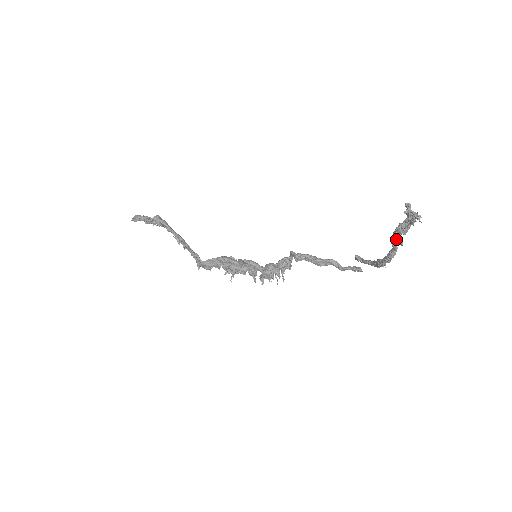
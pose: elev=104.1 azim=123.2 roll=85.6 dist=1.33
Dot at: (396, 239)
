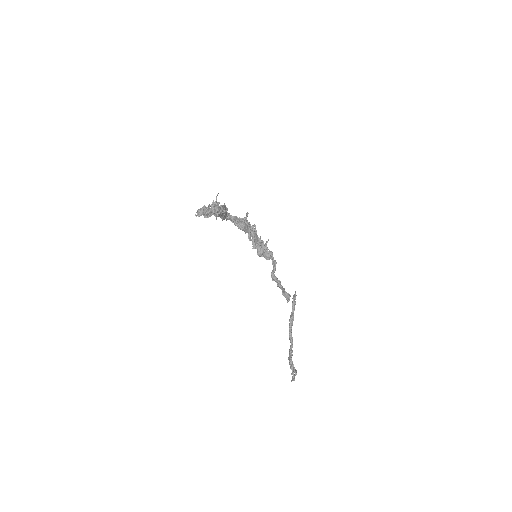
Dot at: (289, 356)
